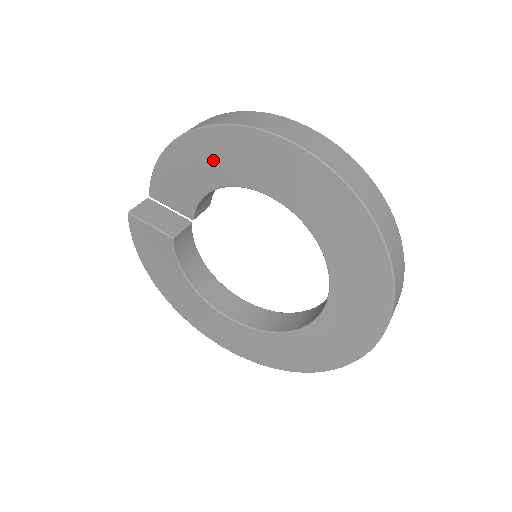
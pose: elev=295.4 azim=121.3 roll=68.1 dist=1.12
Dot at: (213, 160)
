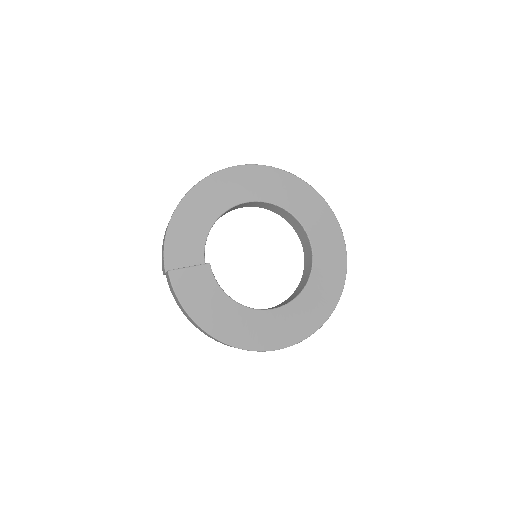
Dot at: (205, 205)
